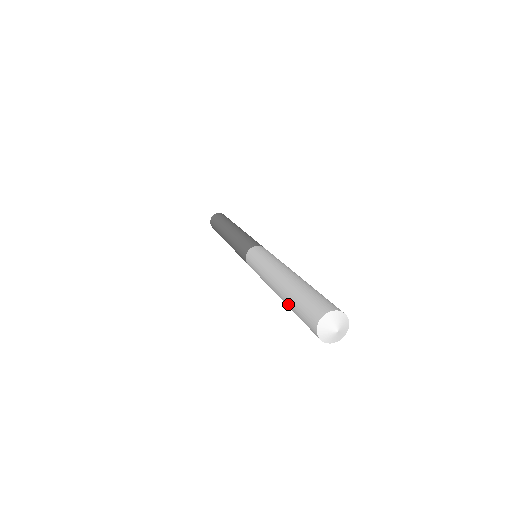
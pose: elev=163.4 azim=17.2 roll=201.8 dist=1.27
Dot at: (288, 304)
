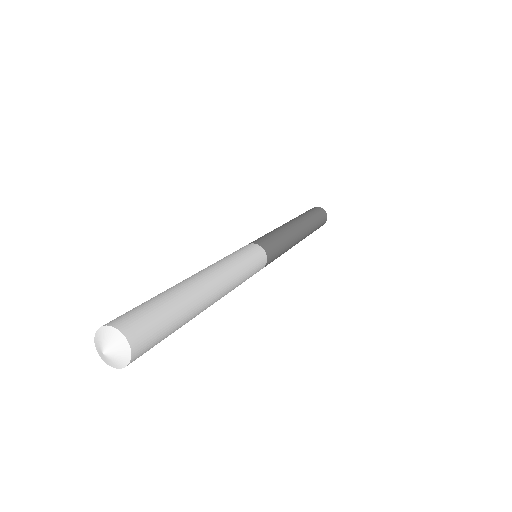
Dot at: occluded
